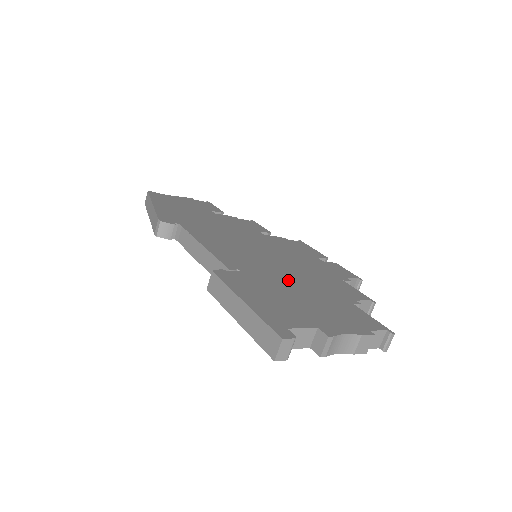
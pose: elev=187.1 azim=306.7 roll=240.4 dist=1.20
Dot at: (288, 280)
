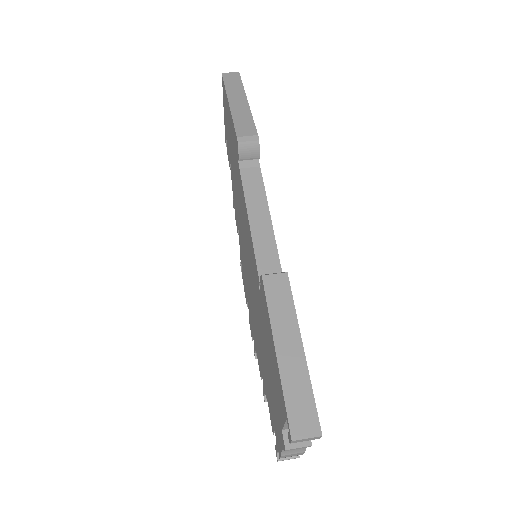
Dot at: occluded
